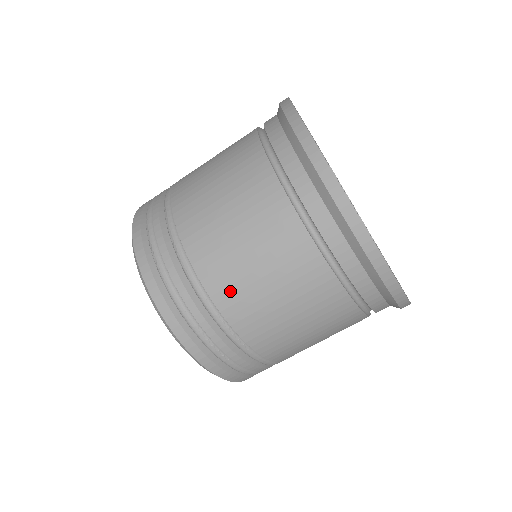
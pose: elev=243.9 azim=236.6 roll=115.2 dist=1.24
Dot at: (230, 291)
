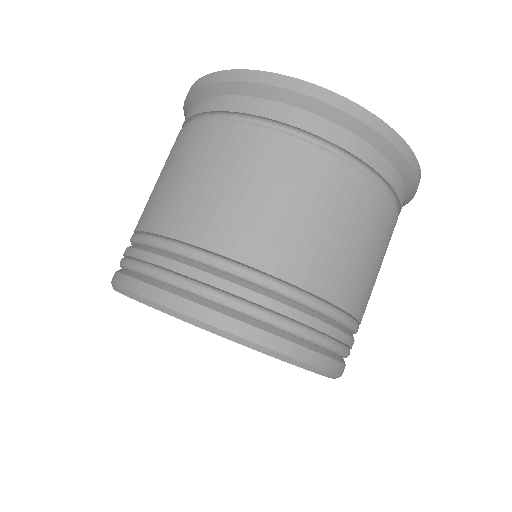
Dot at: (331, 276)
